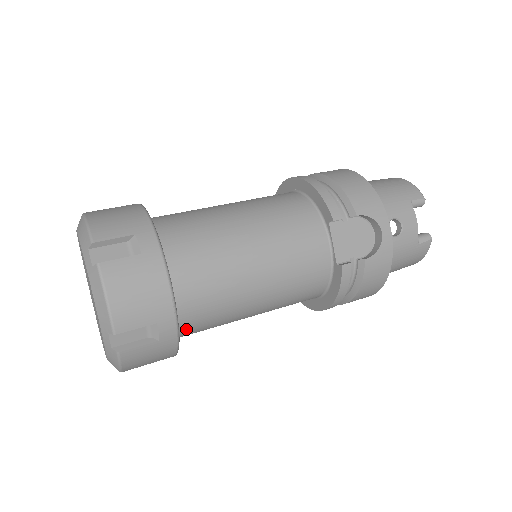
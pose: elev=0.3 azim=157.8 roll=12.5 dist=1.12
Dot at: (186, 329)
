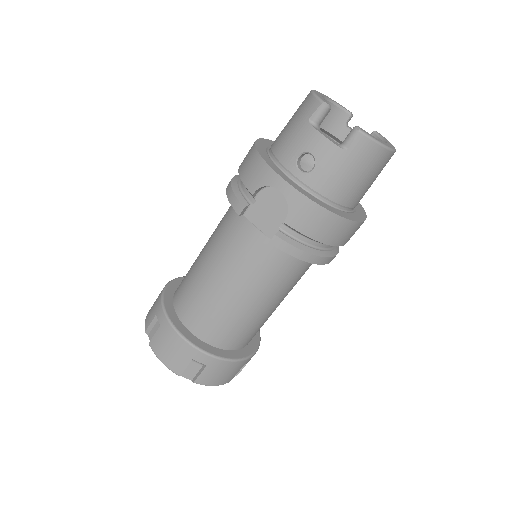
Dot at: (230, 344)
